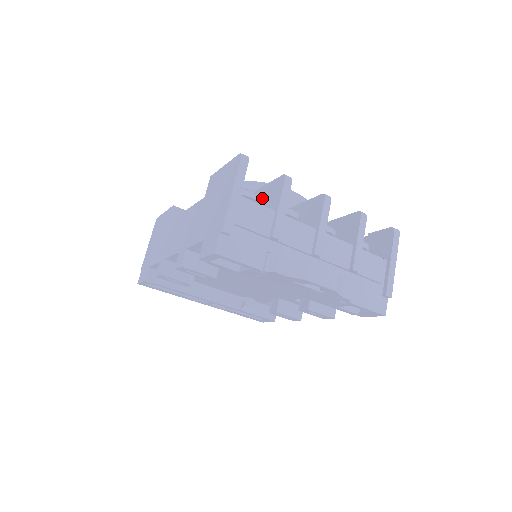
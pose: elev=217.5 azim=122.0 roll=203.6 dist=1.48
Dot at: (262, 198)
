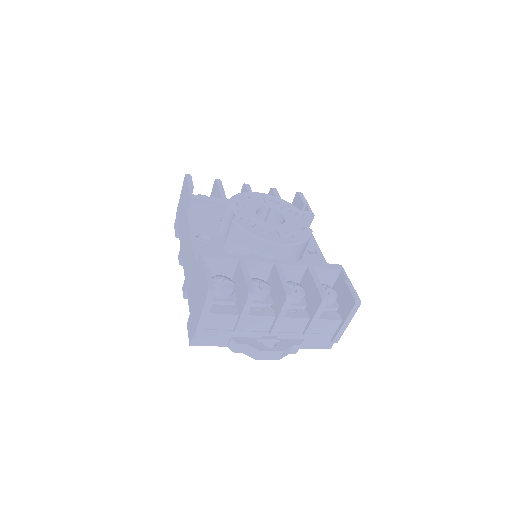
Dot at: (239, 282)
